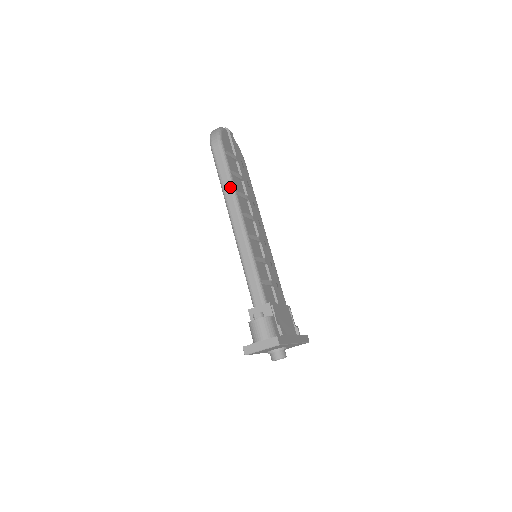
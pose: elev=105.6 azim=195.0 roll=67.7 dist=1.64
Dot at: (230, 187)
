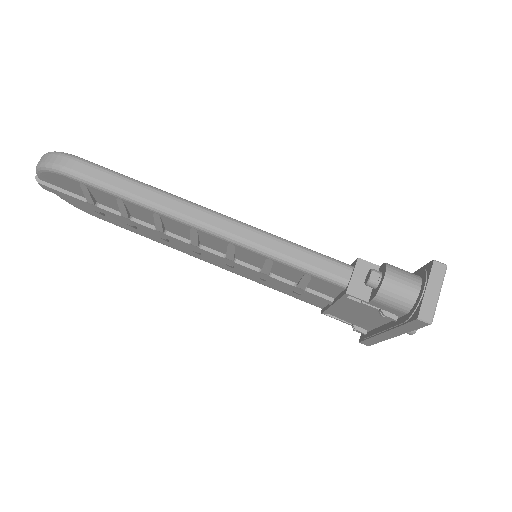
Dot at: (153, 191)
